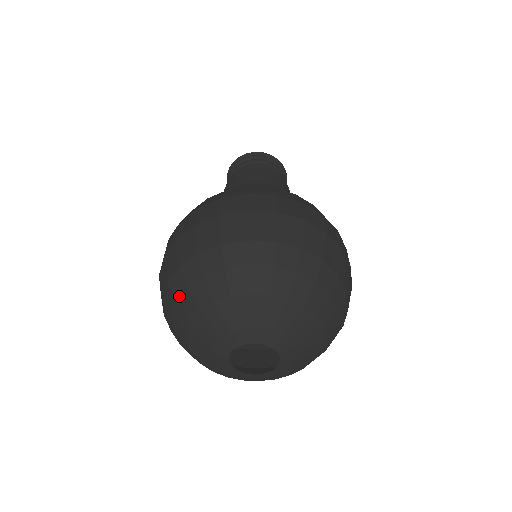
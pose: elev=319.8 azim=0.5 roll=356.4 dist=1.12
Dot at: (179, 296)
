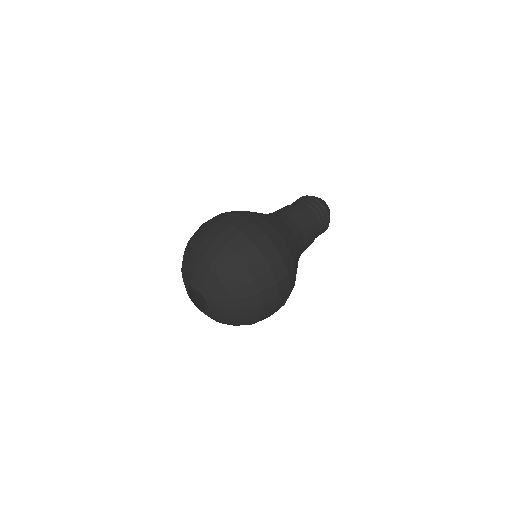
Dot at: (189, 247)
